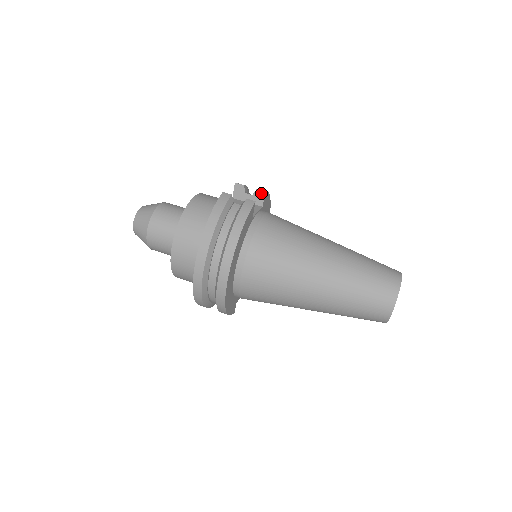
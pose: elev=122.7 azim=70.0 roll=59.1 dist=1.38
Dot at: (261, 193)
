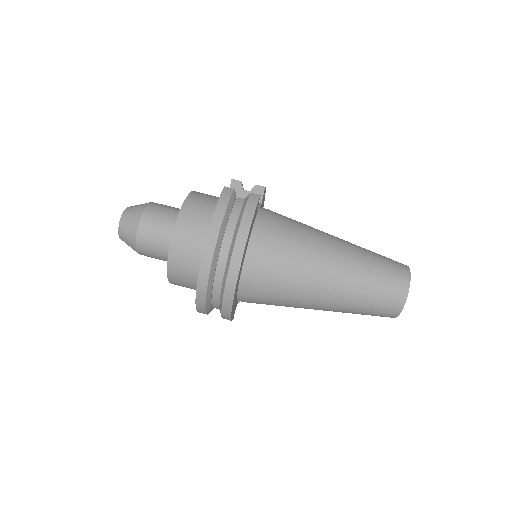
Dot at: (260, 189)
